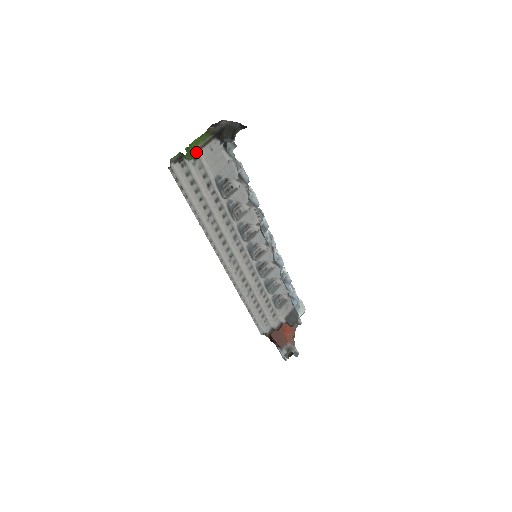
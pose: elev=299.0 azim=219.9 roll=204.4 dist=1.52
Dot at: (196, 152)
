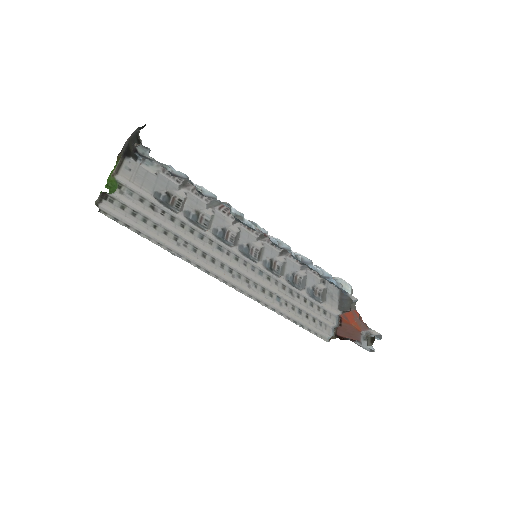
Dot at: (116, 181)
